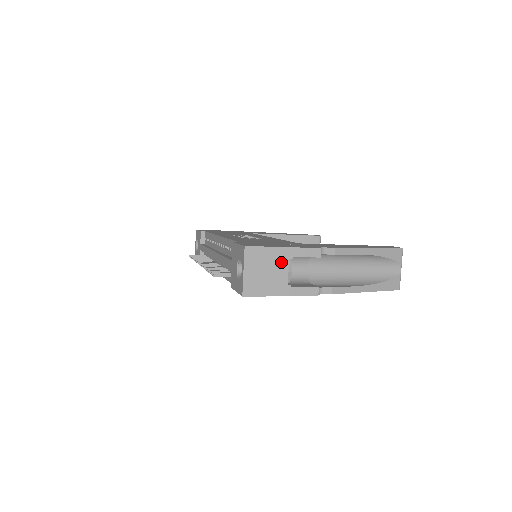
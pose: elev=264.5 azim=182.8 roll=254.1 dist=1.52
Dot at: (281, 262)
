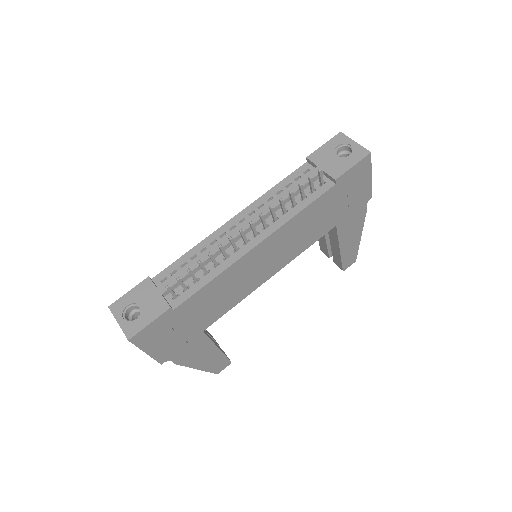
Dot at: occluded
